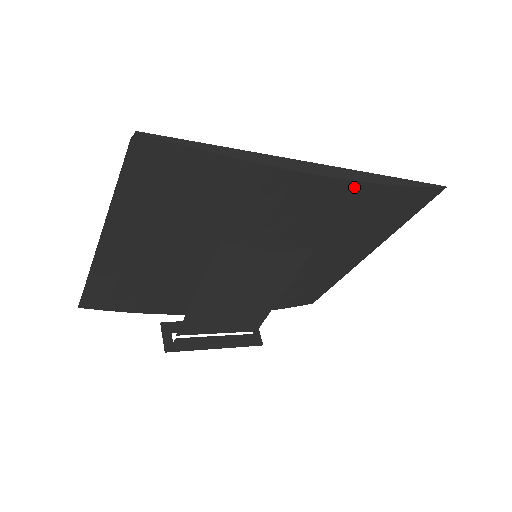
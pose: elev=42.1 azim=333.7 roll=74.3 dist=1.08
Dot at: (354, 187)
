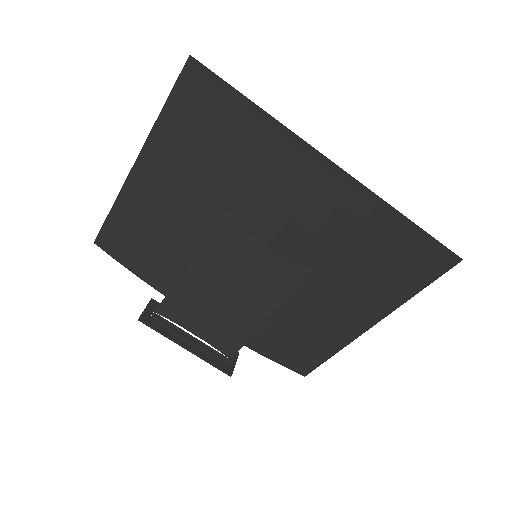
Dot at: (358, 198)
